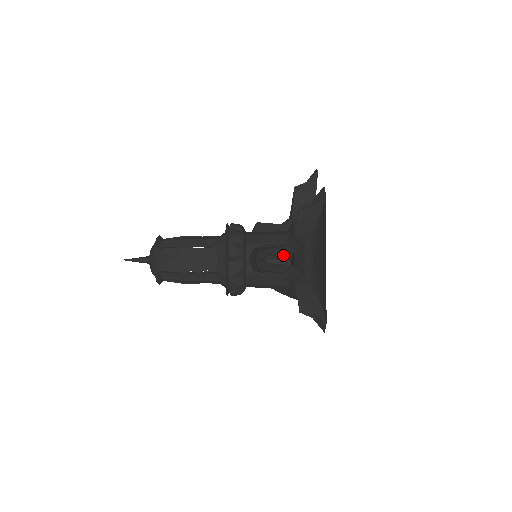
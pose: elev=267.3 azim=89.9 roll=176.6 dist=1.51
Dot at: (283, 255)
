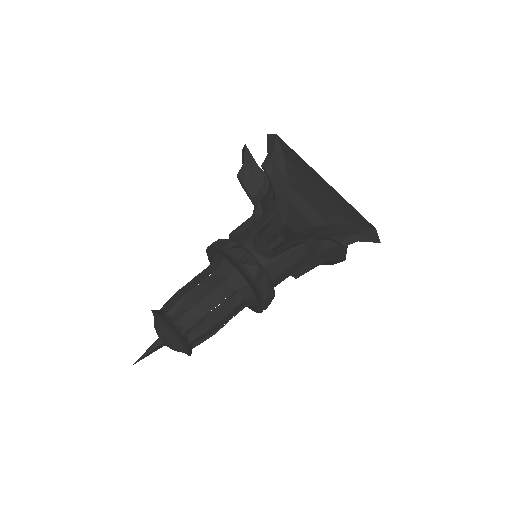
Dot at: (276, 242)
